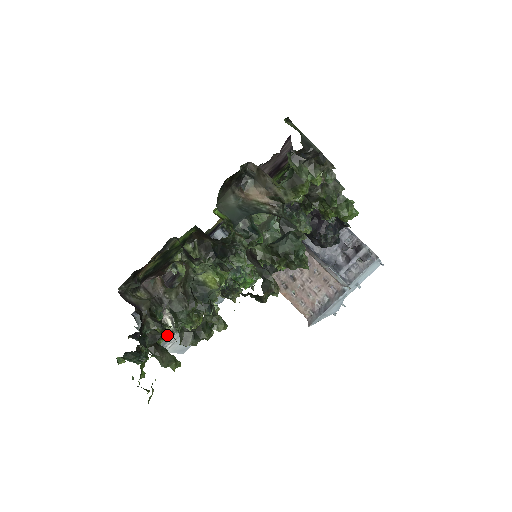
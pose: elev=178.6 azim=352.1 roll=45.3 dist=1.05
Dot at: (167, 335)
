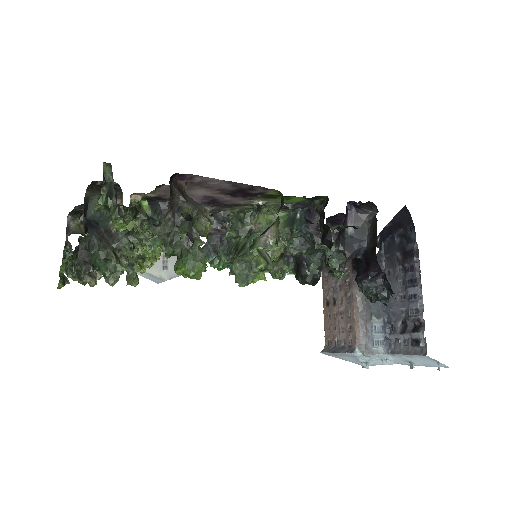
Dot at: occluded
